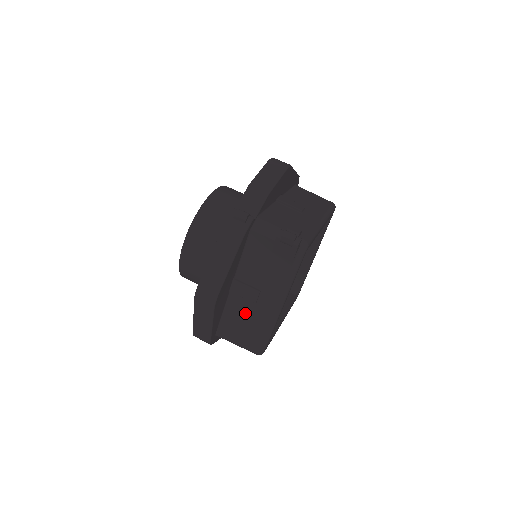
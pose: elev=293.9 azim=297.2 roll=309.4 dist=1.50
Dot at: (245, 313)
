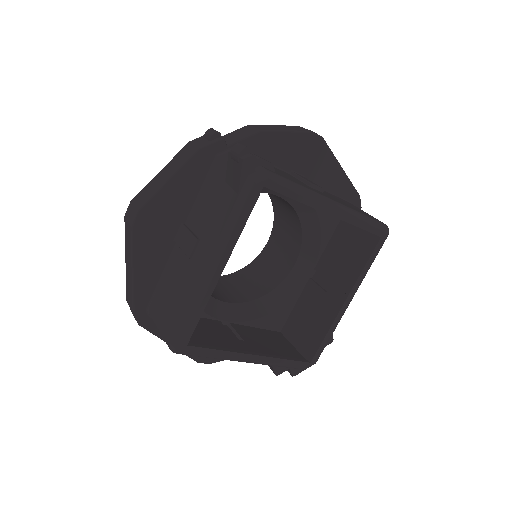
Dot at: (178, 276)
